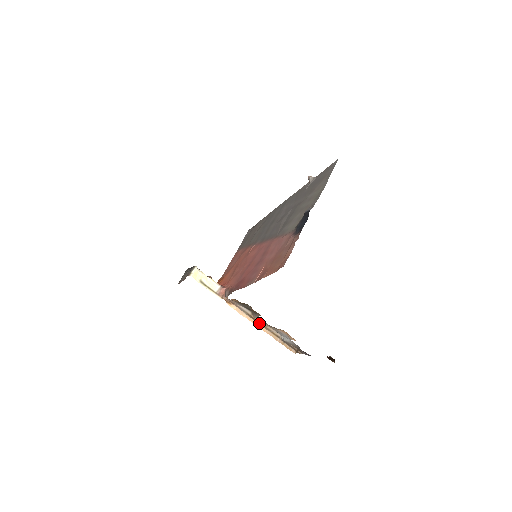
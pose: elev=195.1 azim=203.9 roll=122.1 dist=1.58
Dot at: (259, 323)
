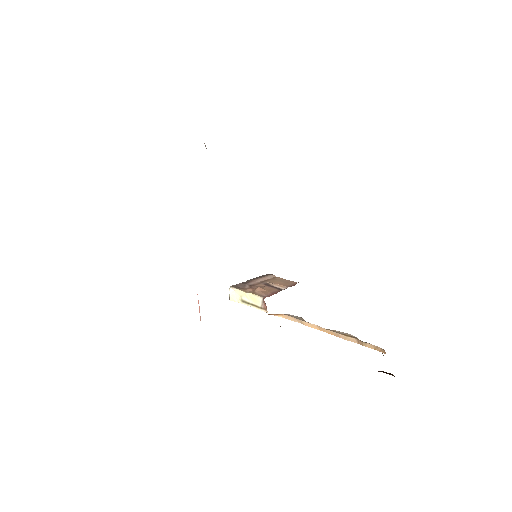
Dot at: (321, 327)
